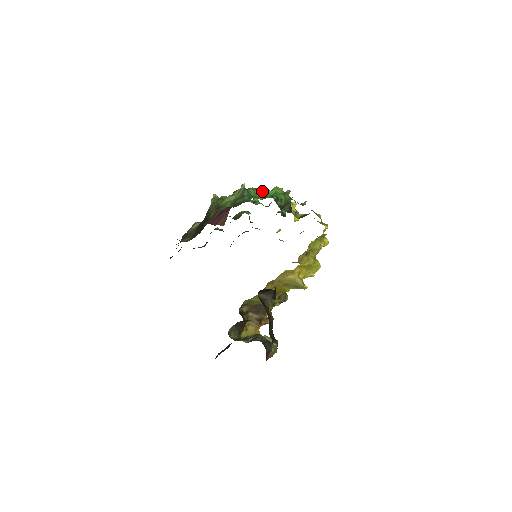
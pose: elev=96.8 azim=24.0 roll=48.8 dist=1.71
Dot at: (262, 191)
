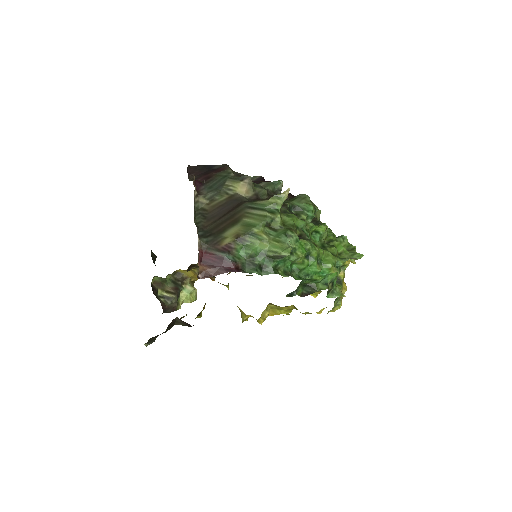
Dot at: (310, 259)
